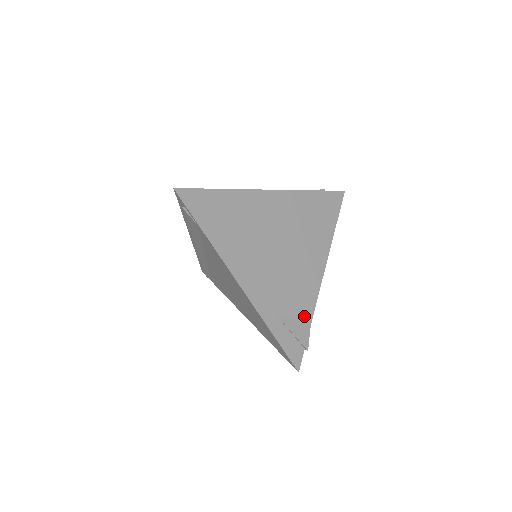
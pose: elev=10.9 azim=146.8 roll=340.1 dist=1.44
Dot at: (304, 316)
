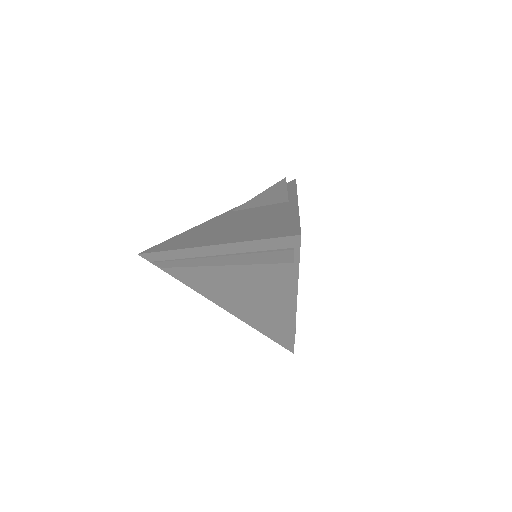
Dot at: occluded
